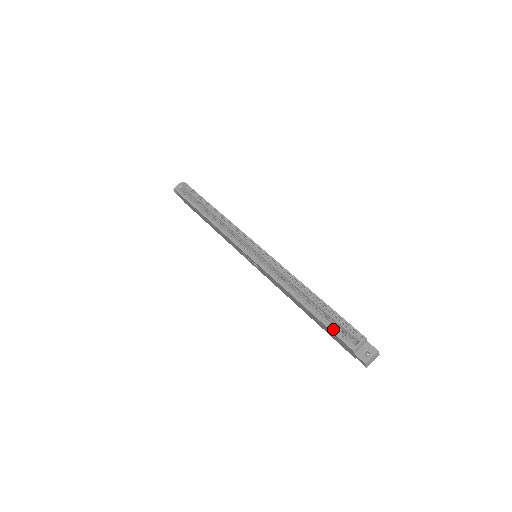
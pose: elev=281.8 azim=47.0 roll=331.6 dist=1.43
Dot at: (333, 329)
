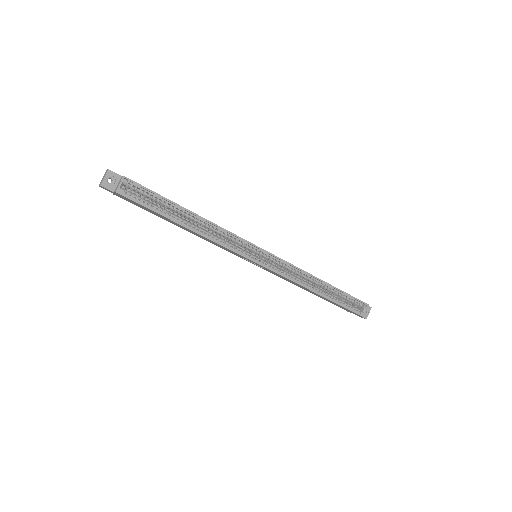
Dot at: (347, 307)
